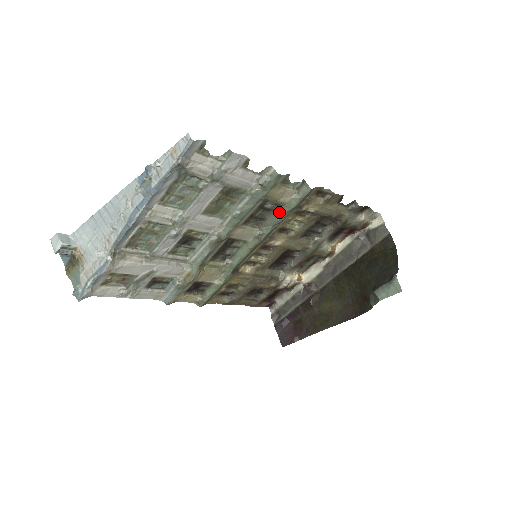
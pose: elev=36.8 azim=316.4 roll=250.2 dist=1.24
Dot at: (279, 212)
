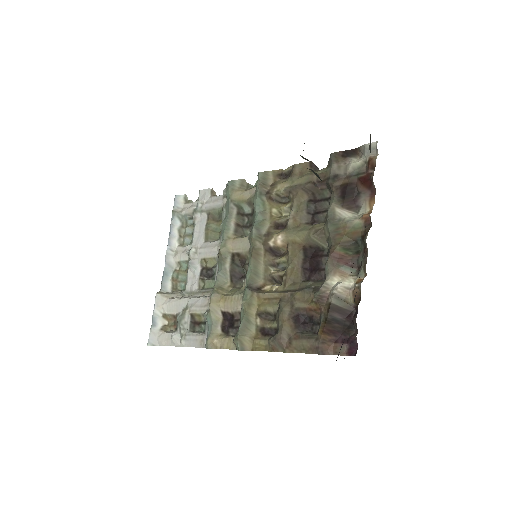
Dot at: (254, 208)
